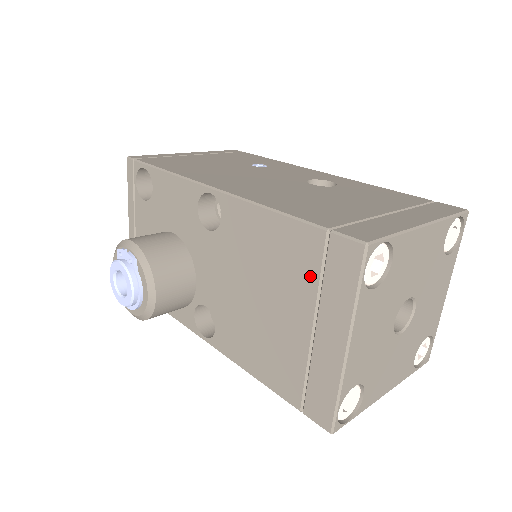
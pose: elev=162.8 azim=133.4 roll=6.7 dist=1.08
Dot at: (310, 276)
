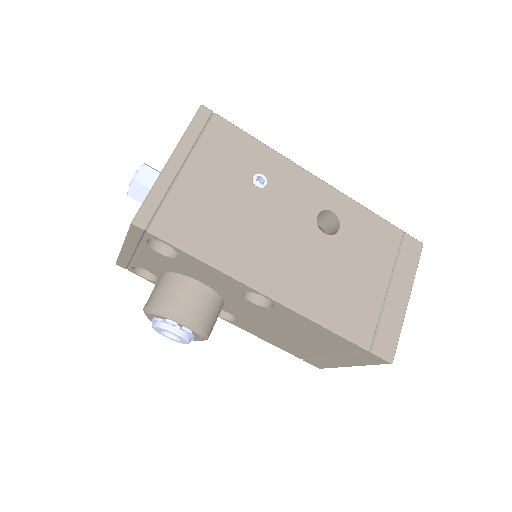
Dot at: (343, 351)
